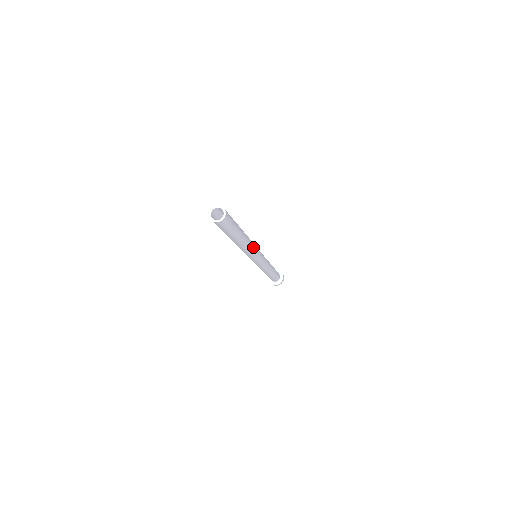
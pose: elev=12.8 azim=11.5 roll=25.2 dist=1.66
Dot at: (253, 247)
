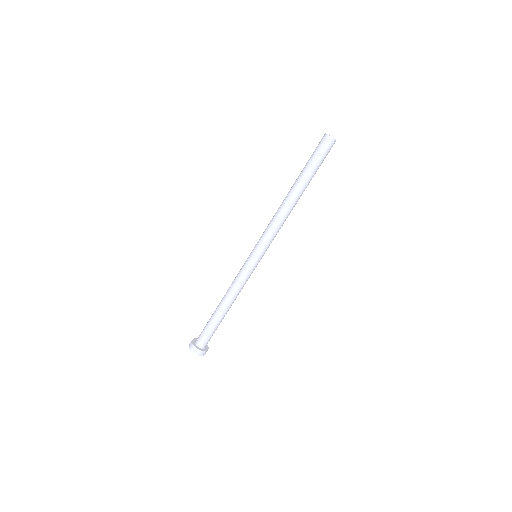
Dot at: occluded
